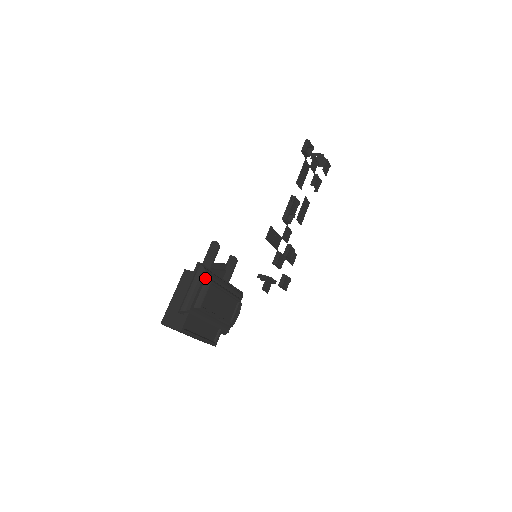
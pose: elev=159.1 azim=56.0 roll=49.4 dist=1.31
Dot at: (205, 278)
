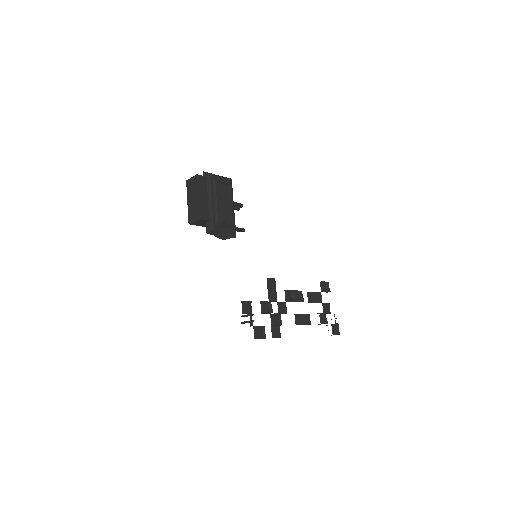
Dot at: (228, 182)
